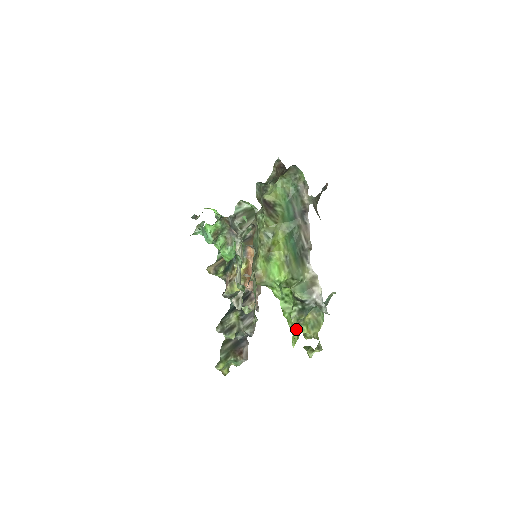
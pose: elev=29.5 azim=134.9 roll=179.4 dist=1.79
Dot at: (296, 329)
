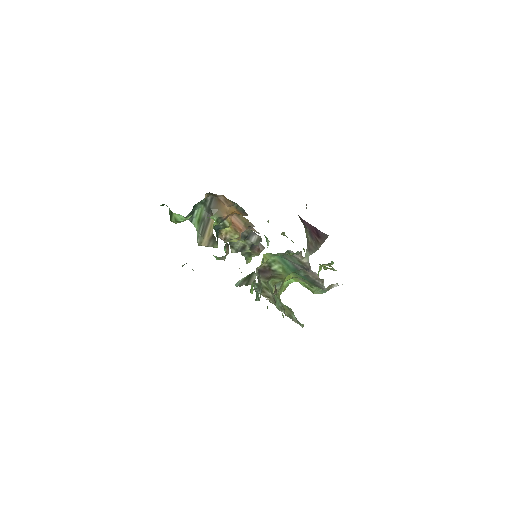
Dot at: occluded
